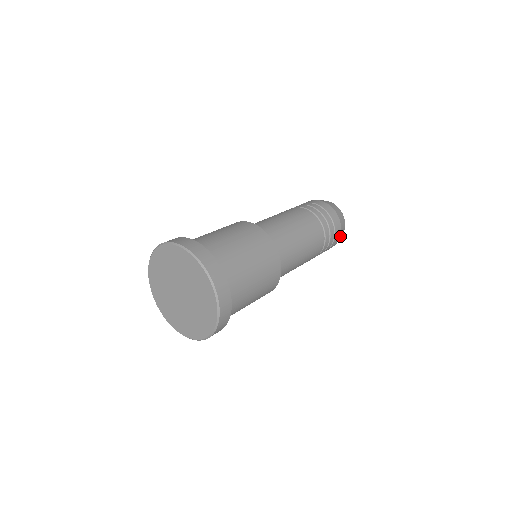
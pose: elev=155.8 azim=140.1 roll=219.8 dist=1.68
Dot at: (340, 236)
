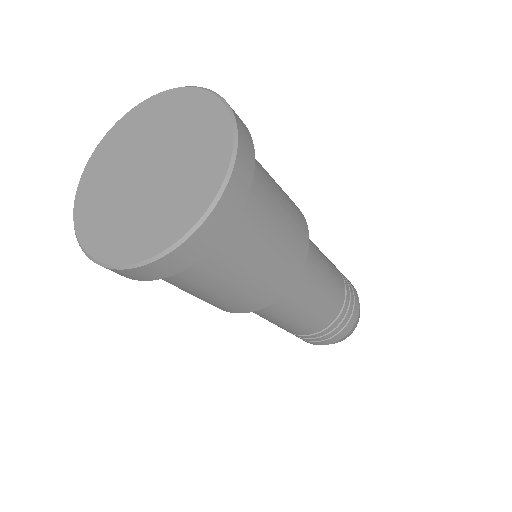
Dot at: occluded
